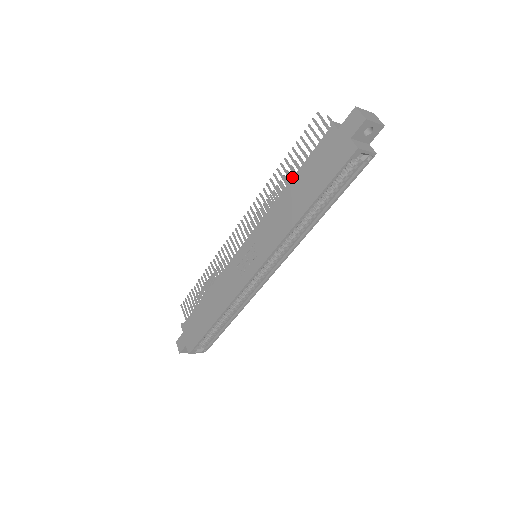
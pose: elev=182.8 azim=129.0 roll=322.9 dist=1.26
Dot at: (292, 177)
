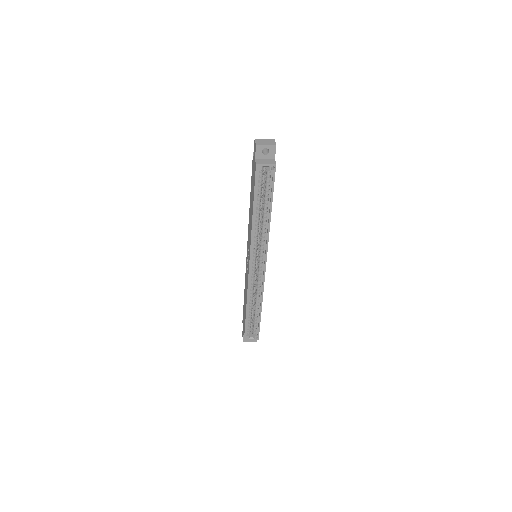
Dot at: occluded
